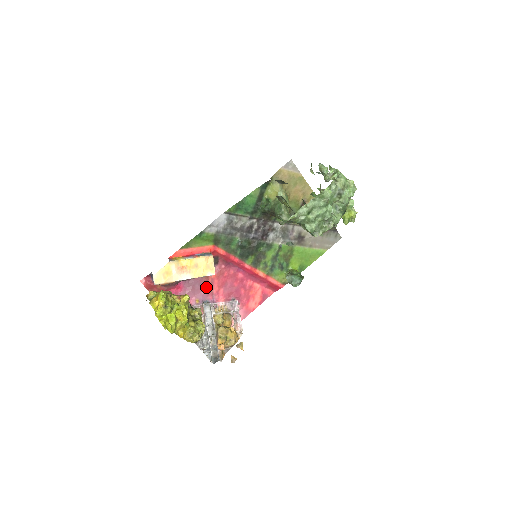
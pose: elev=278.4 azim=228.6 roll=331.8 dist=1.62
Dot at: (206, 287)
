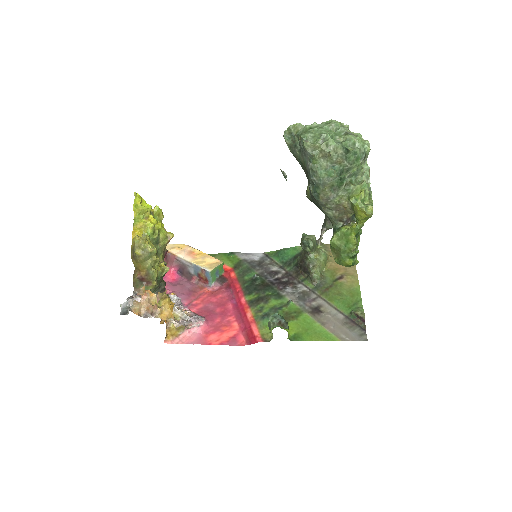
Dot at: (192, 293)
